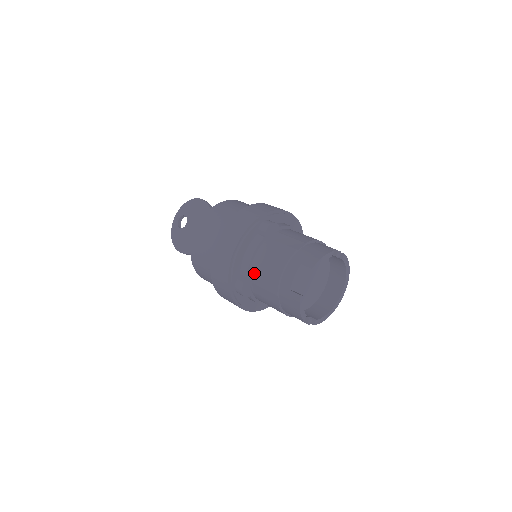
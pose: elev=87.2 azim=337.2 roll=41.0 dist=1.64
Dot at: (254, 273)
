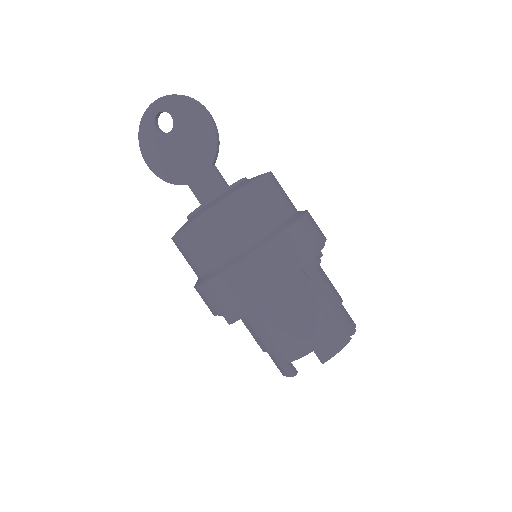
Dot at: (254, 319)
